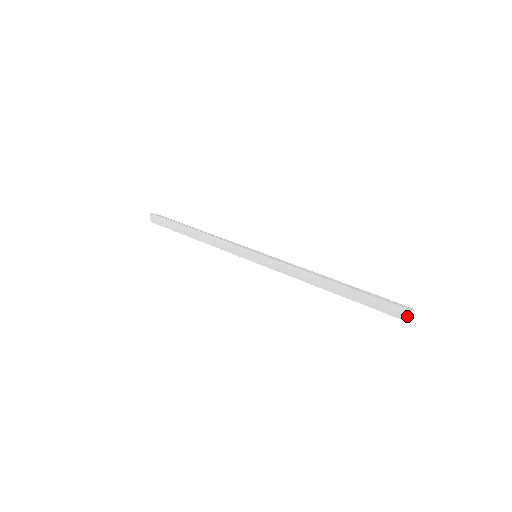
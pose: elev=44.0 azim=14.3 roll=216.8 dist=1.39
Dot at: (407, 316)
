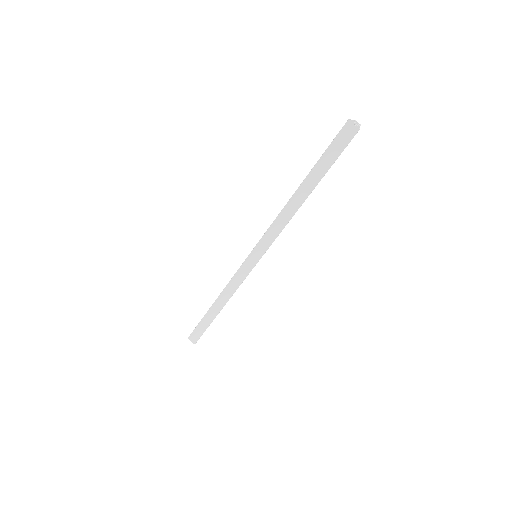
Dot at: (352, 125)
